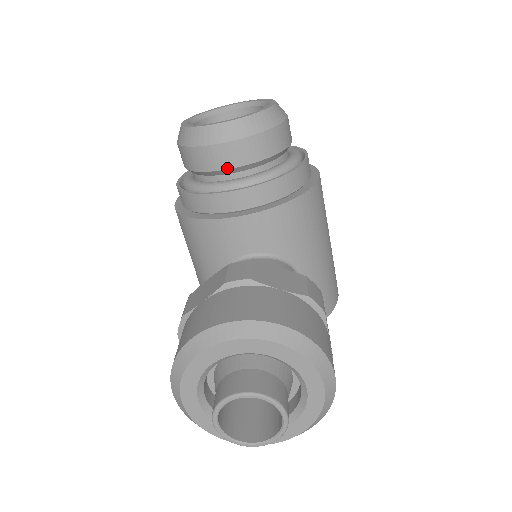
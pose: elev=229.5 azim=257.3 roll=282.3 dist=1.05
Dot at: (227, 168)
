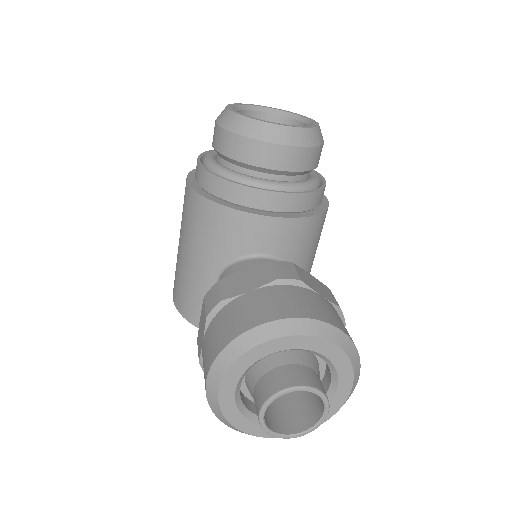
Dot at: (272, 168)
